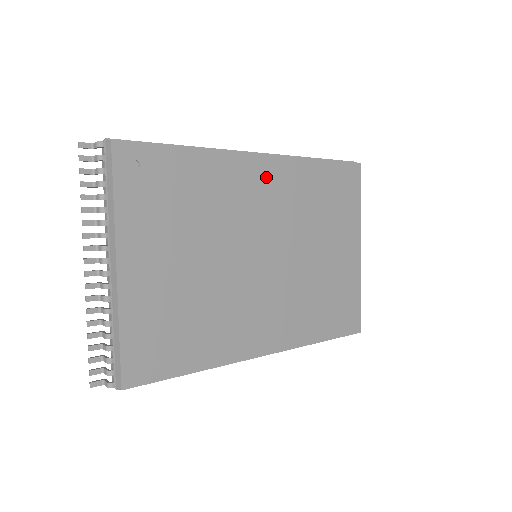
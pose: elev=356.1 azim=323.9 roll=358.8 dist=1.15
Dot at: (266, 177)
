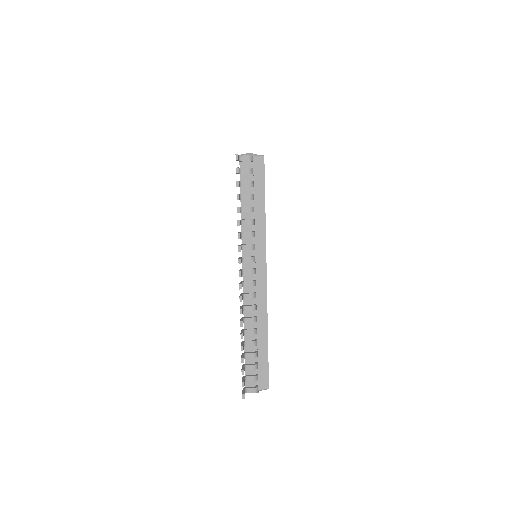
Dot at: occluded
